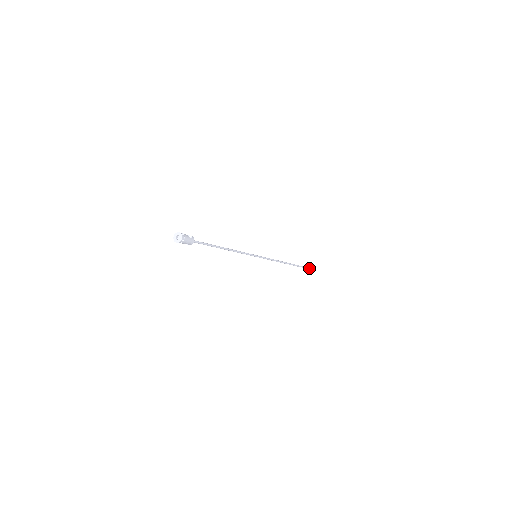
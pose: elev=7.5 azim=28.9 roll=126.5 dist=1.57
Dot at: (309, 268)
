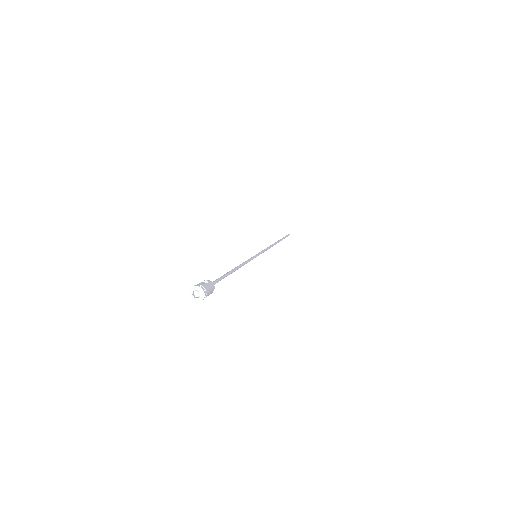
Dot at: (286, 236)
